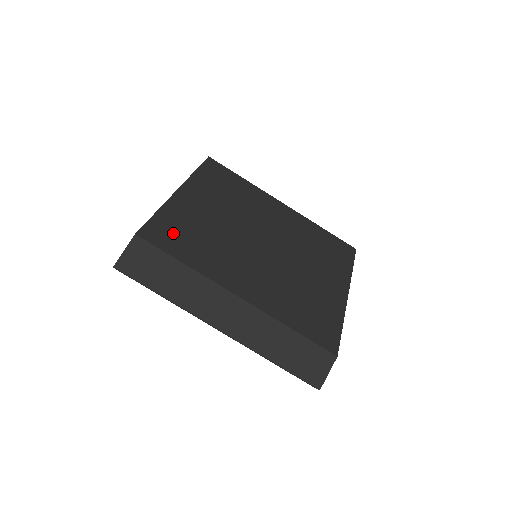
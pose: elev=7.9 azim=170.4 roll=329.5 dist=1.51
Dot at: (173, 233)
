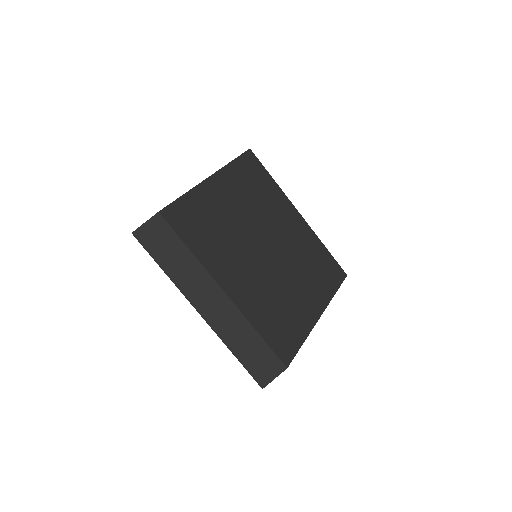
Dot at: (191, 219)
